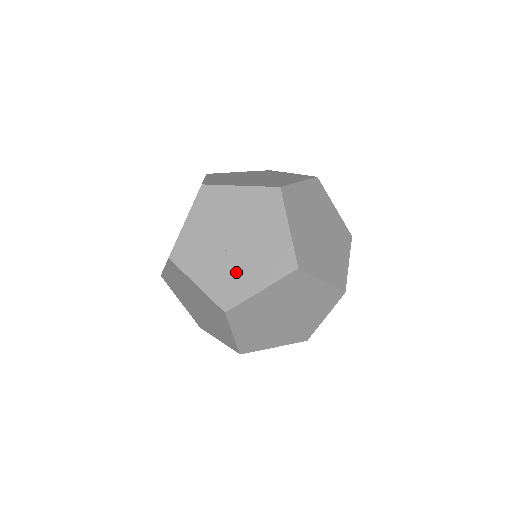
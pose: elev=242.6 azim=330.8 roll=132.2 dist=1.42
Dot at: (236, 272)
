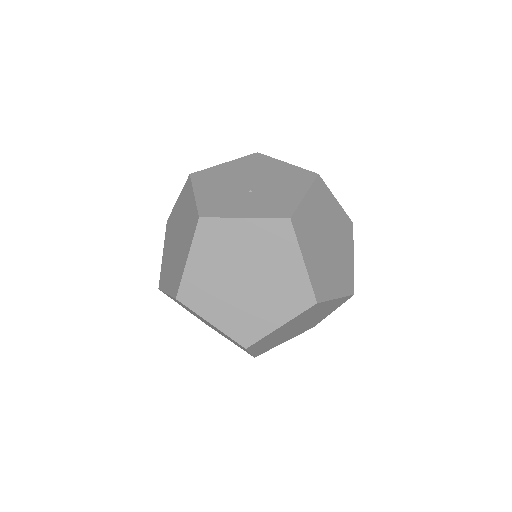
Dot at: (272, 196)
